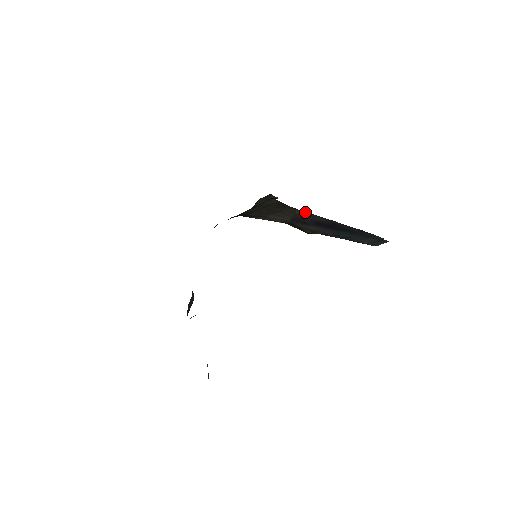
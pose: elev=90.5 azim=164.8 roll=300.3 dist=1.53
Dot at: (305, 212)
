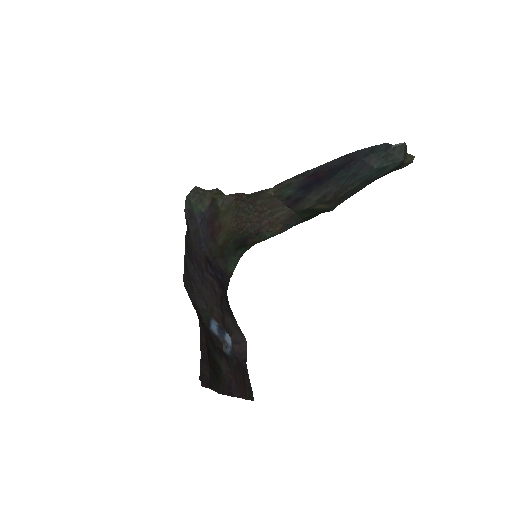
Dot at: (275, 187)
